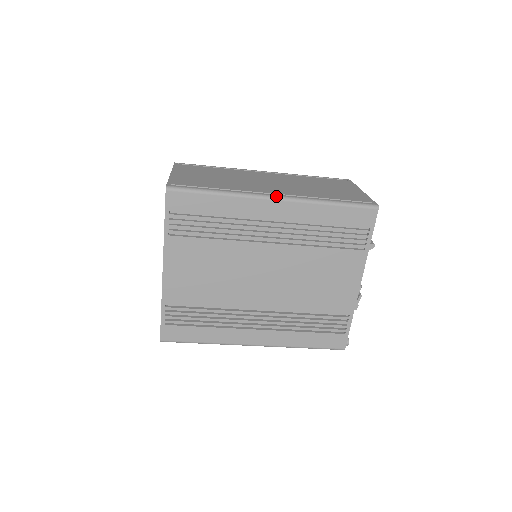
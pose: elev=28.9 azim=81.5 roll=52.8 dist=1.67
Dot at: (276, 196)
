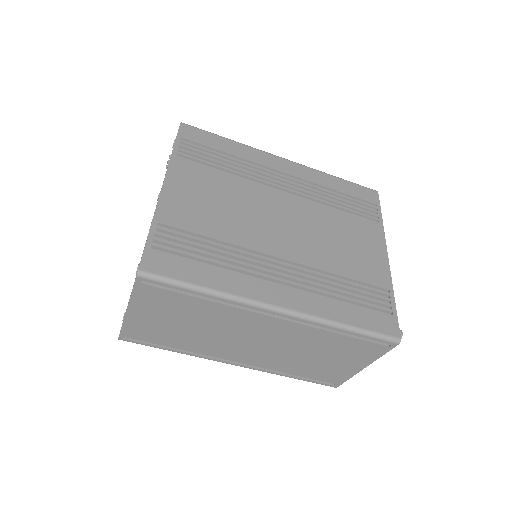
Dot at: (285, 159)
